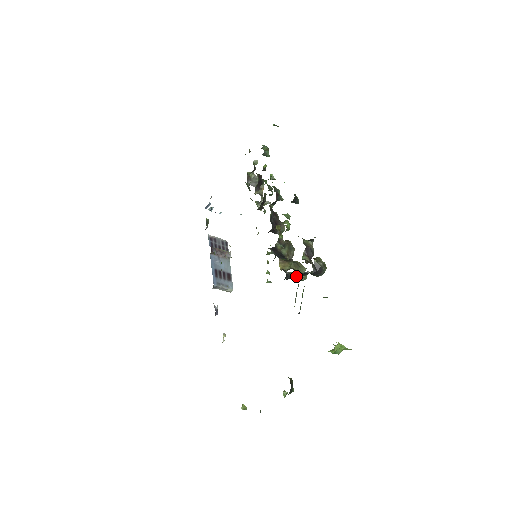
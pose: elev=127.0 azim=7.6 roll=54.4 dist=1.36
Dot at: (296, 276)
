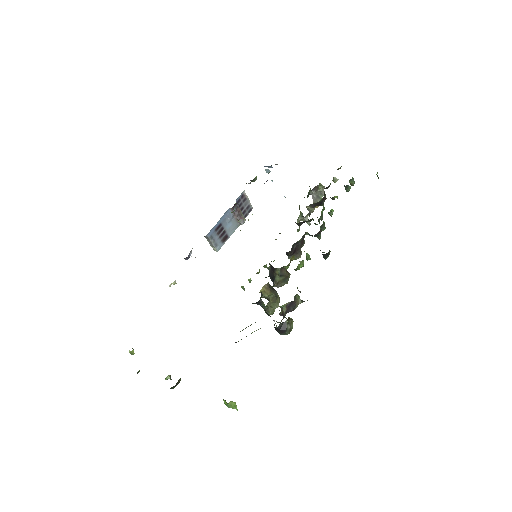
Dot at: (265, 308)
